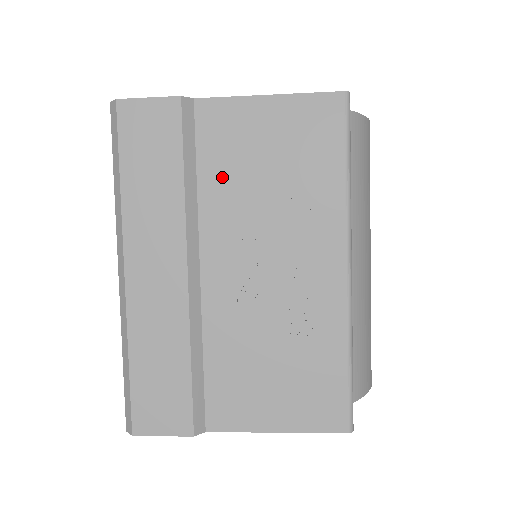
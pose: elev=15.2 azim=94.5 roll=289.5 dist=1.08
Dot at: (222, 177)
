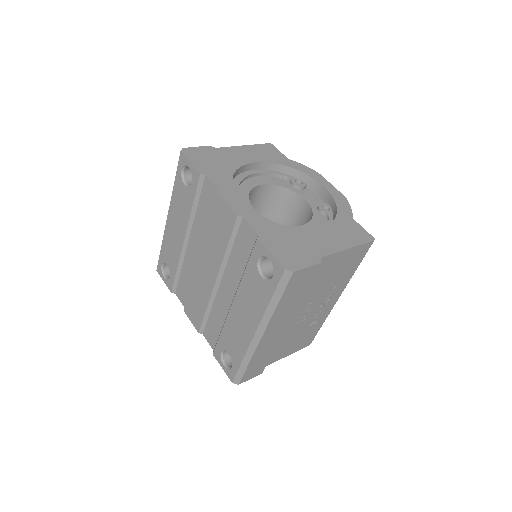
Dot at: (315, 284)
